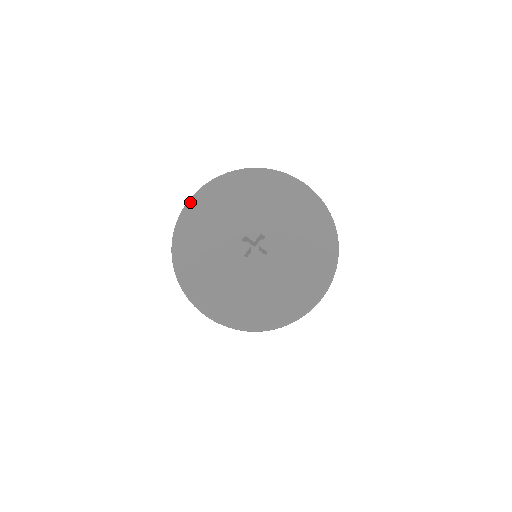
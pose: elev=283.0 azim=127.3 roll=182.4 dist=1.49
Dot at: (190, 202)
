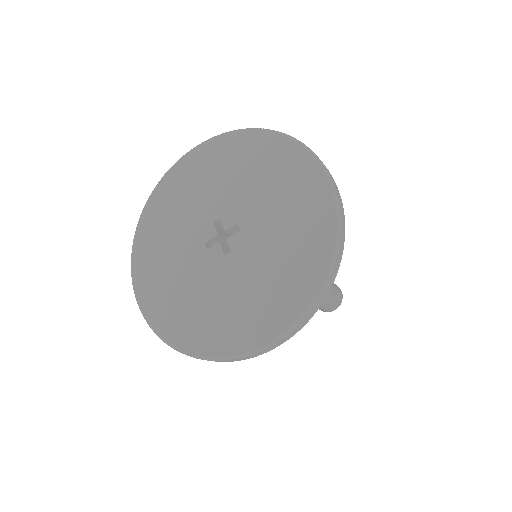
Dot at: (191, 151)
